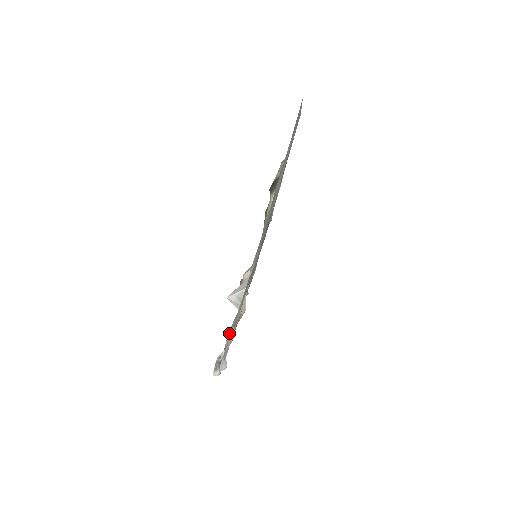
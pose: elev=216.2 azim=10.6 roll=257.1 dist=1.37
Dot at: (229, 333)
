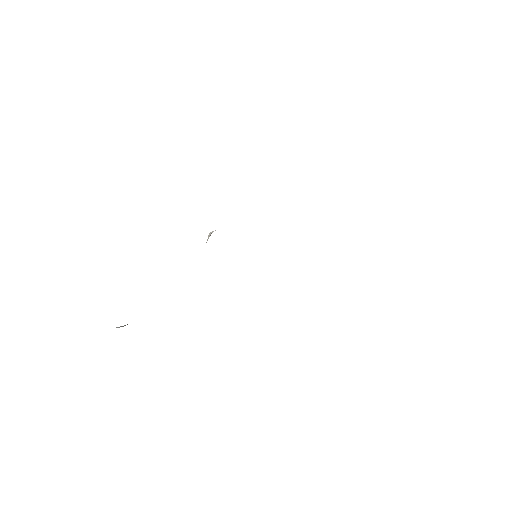
Dot at: occluded
